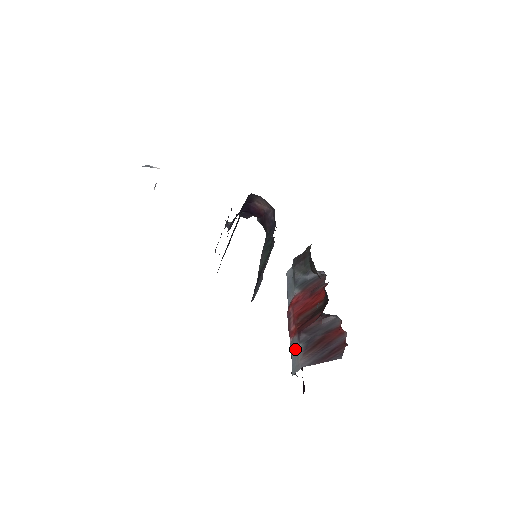
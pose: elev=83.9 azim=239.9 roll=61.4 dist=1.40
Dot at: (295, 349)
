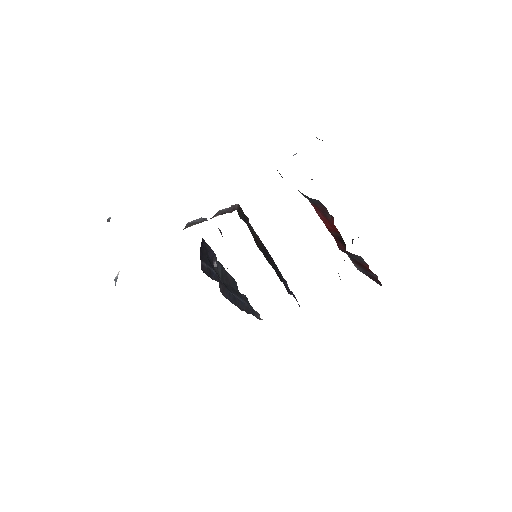
Dot at: occluded
